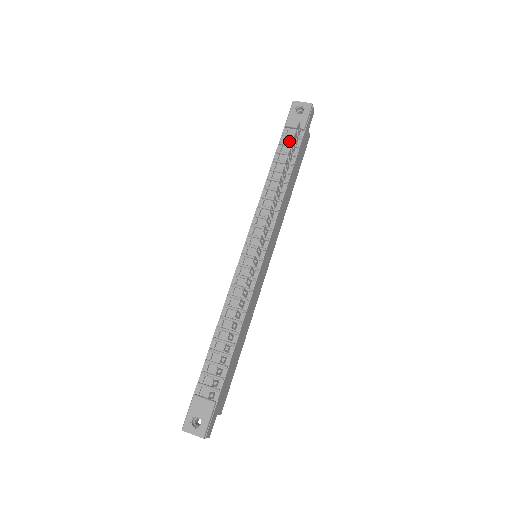
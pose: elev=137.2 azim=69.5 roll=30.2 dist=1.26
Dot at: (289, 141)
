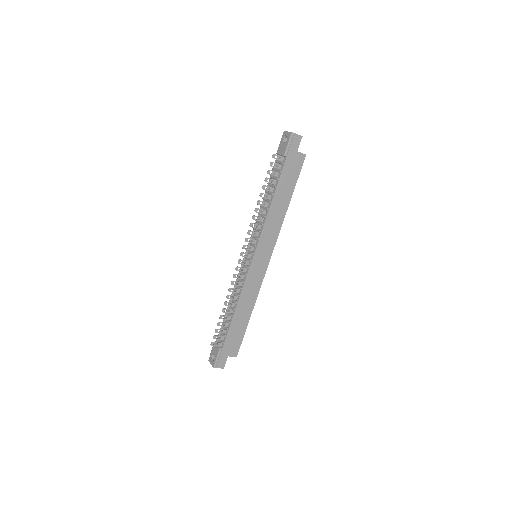
Dot at: occluded
